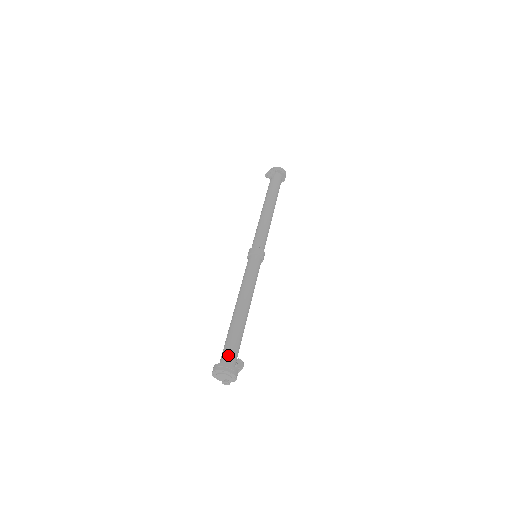
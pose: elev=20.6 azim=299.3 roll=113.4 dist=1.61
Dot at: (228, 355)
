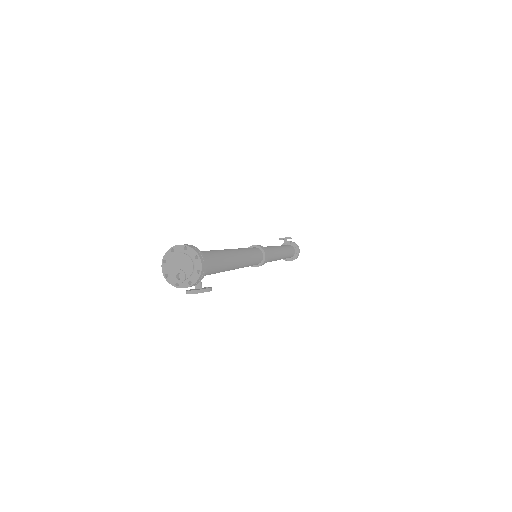
Dot at: occluded
